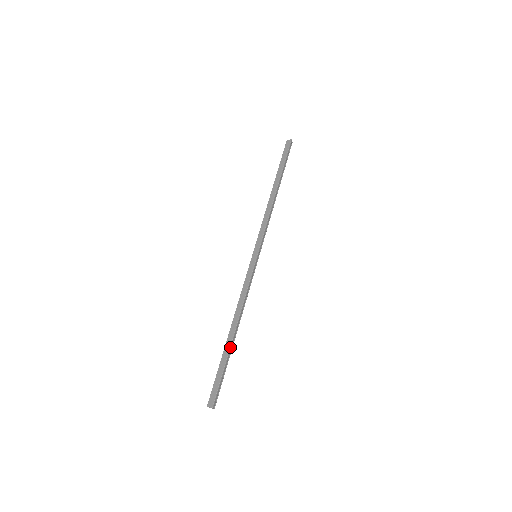
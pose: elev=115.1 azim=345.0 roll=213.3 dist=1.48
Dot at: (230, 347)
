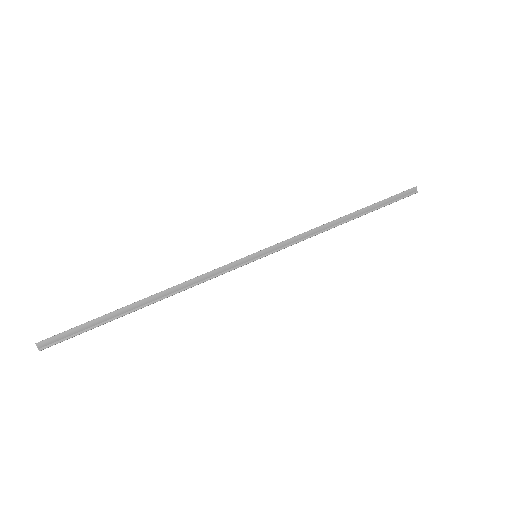
Dot at: (124, 307)
